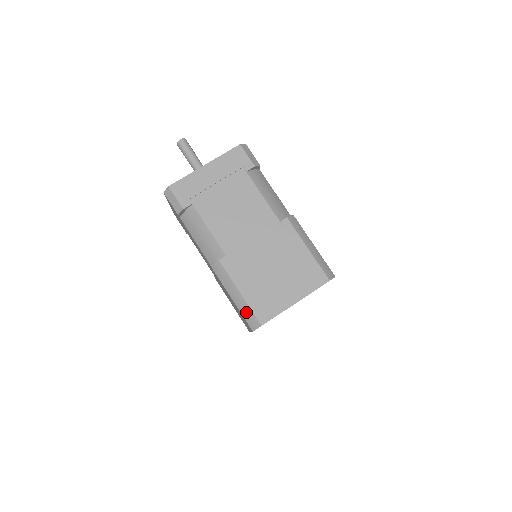
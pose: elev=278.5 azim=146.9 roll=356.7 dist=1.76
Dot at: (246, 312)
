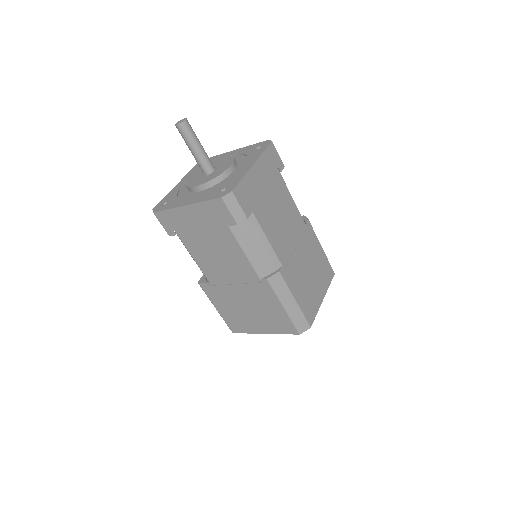
Dot at: (298, 318)
